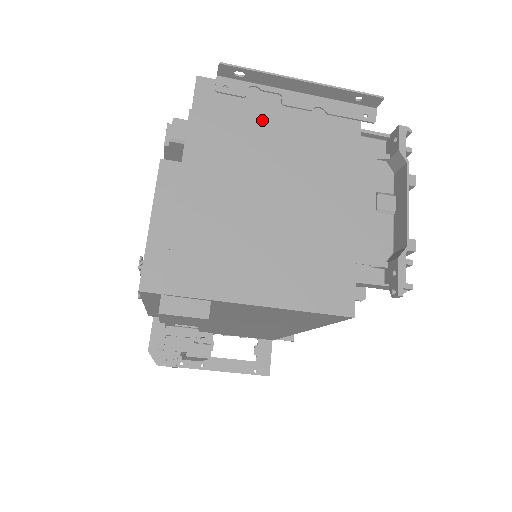
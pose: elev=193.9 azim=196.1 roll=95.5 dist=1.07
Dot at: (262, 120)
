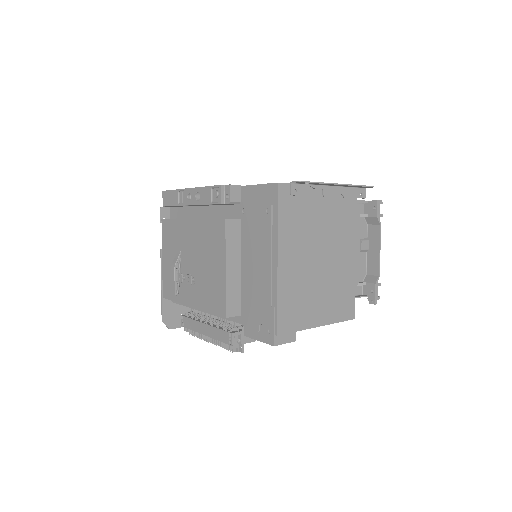
Dot at: (313, 208)
